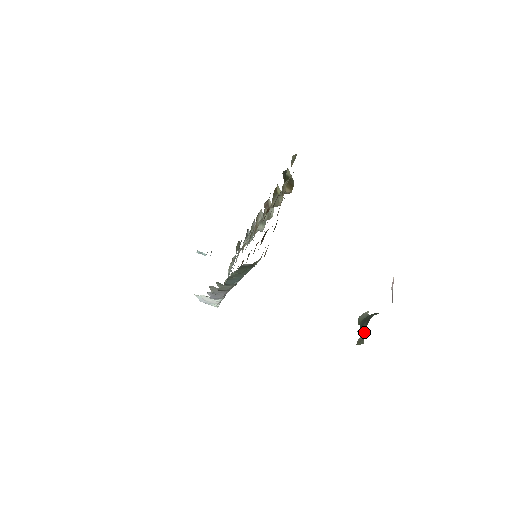
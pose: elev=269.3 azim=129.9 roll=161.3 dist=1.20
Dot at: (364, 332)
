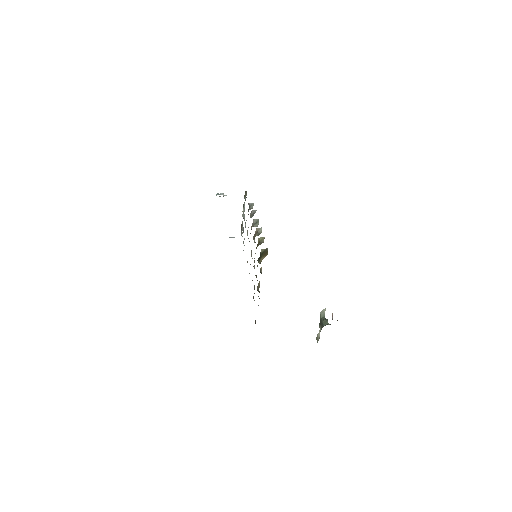
Dot at: occluded
